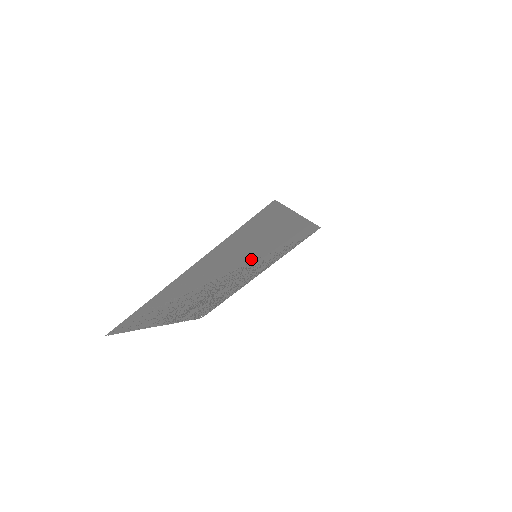
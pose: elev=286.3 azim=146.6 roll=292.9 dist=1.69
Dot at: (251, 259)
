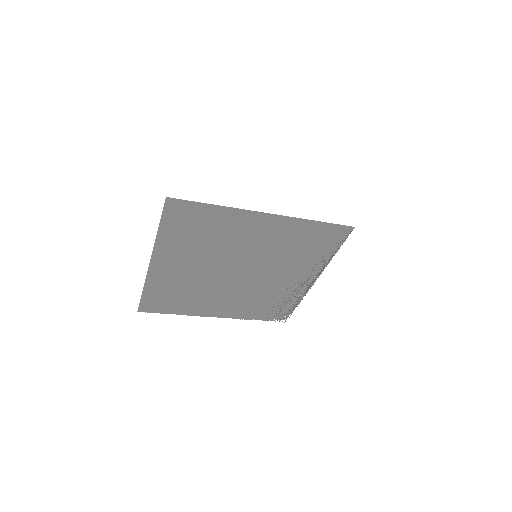
Dot at: (254, 259)
